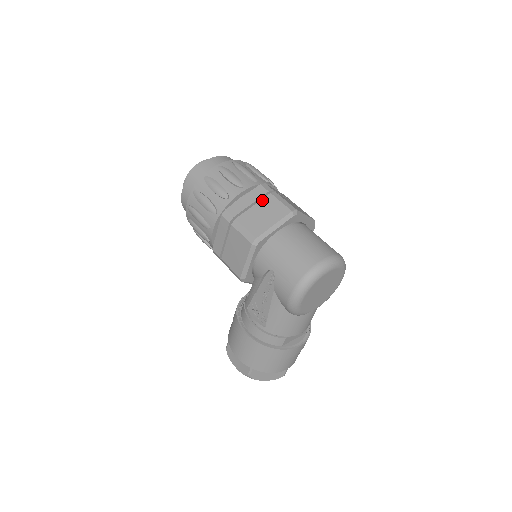
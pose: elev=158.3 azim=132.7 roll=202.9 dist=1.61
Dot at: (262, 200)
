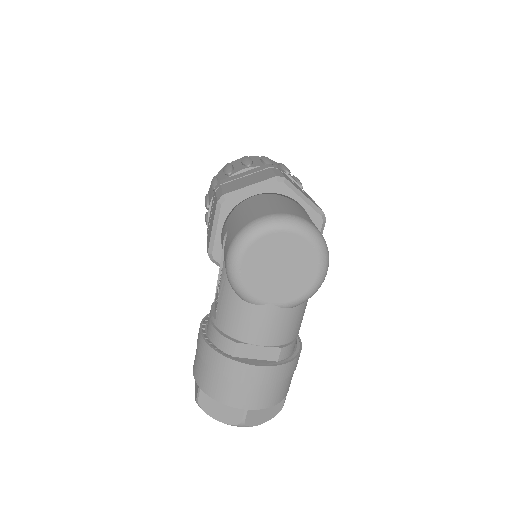
Dot at: (258, 172)
